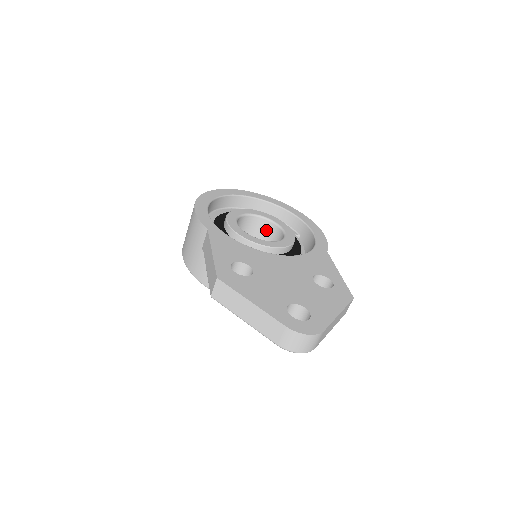
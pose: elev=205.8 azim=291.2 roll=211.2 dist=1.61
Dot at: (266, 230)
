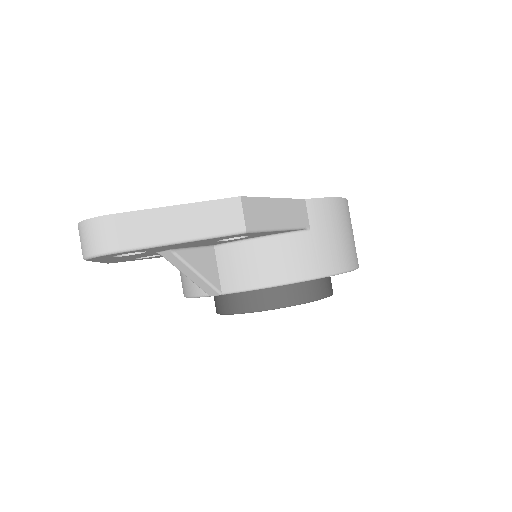
Dot at: occluded
